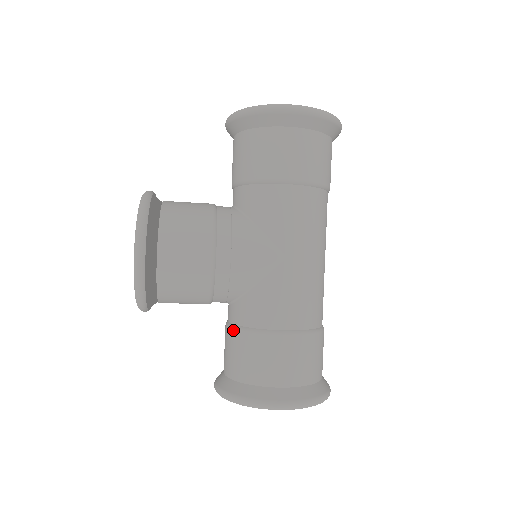
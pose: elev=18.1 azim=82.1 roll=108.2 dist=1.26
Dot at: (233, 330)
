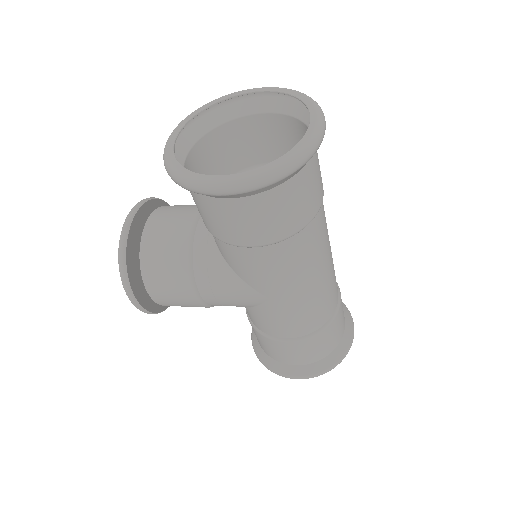
Dot at: occluded
